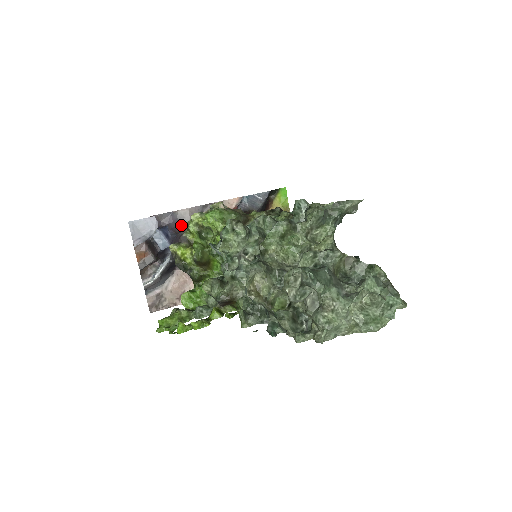
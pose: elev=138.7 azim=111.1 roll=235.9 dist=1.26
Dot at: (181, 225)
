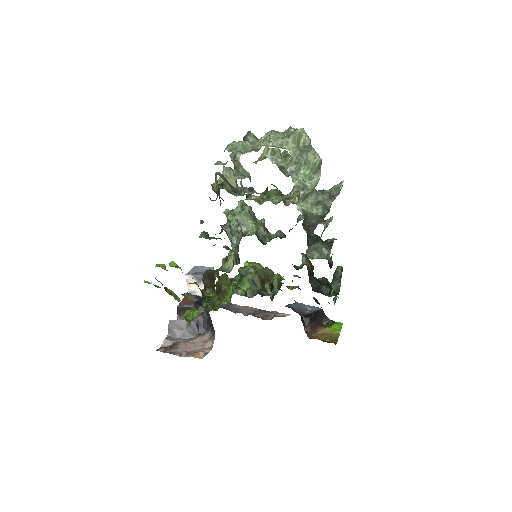
Dot at: occluded
